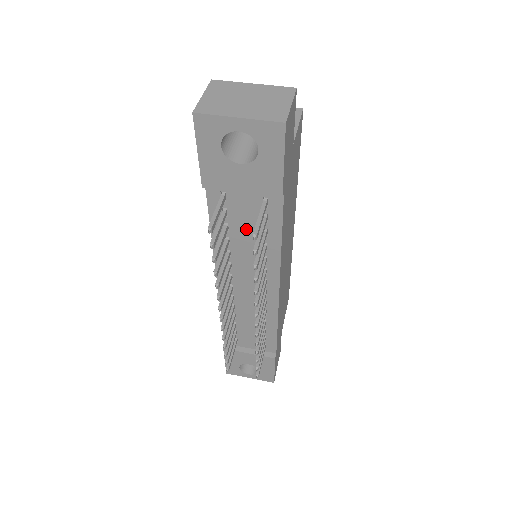
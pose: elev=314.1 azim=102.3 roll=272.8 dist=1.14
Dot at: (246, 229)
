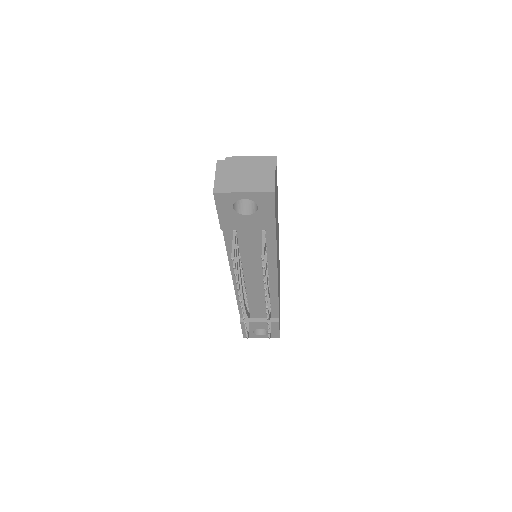
Dot at: (252, 248)
